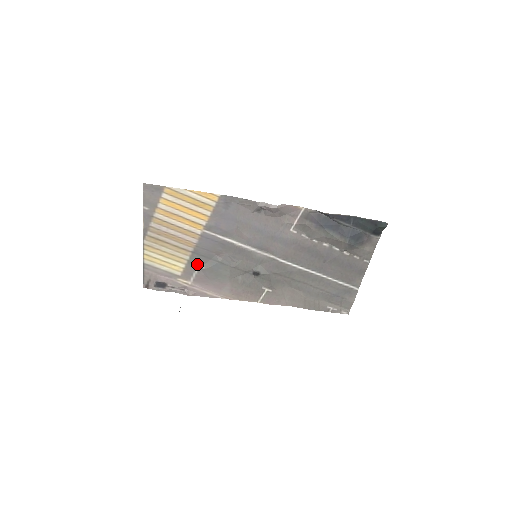
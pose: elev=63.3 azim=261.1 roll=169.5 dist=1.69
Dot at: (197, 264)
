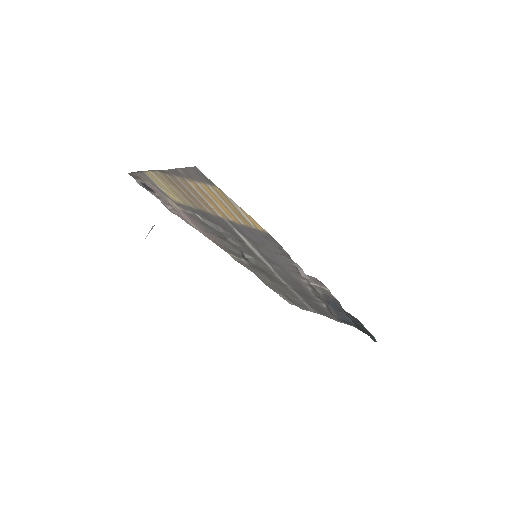
Dot at: (197, 213)
